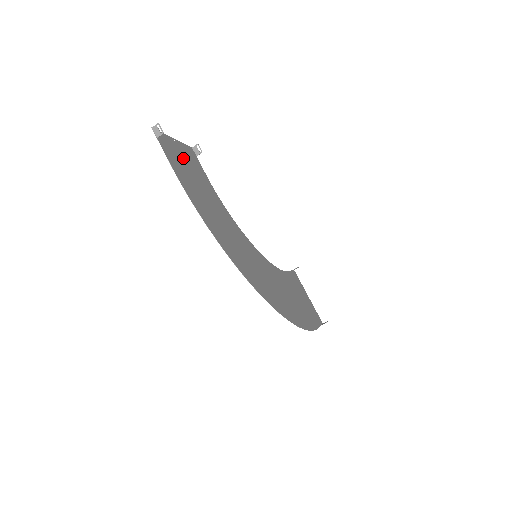
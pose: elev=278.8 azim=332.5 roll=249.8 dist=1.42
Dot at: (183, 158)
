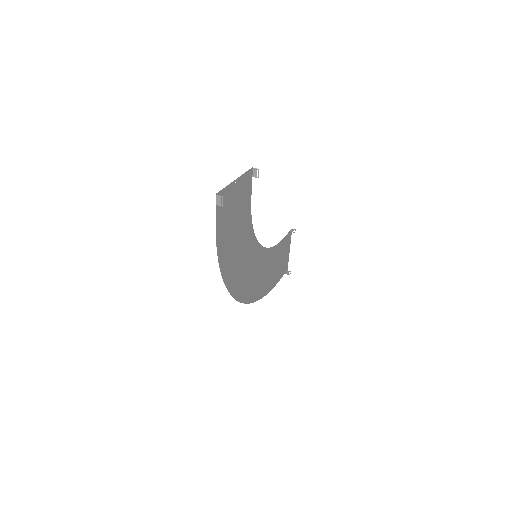
Dot at: (234, 200)
